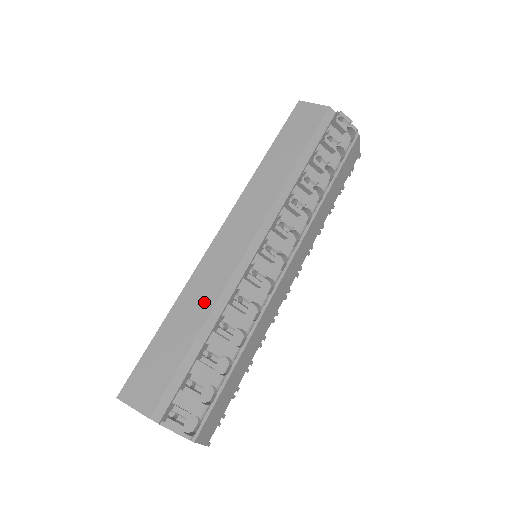
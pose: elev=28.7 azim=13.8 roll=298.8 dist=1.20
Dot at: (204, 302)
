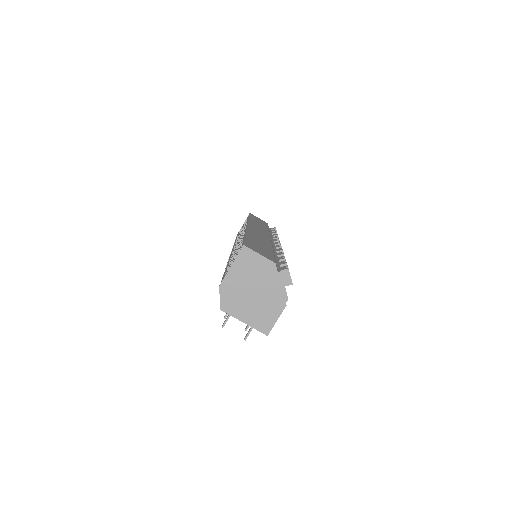
Dot at: (265, 241)
